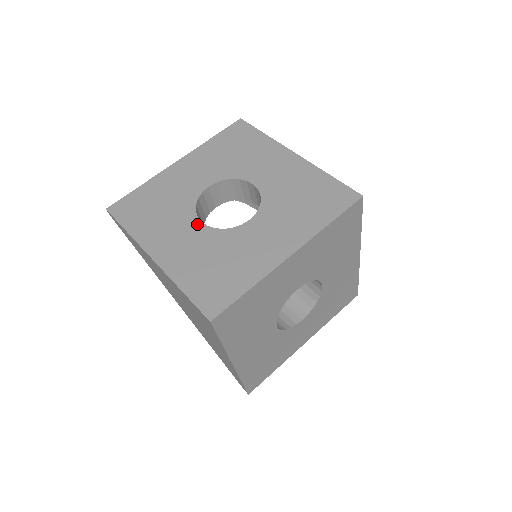
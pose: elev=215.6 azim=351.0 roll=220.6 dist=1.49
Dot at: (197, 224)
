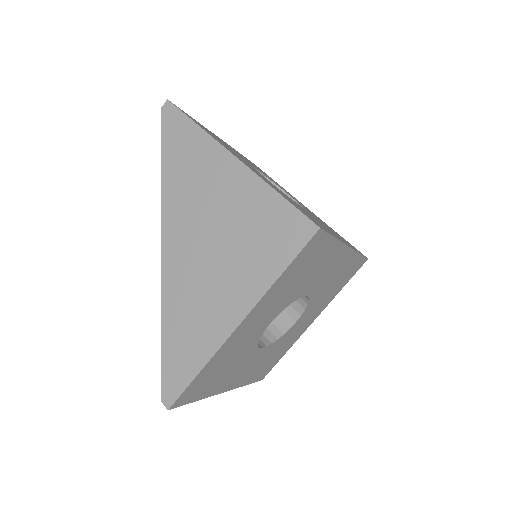
Dot at: occluded
